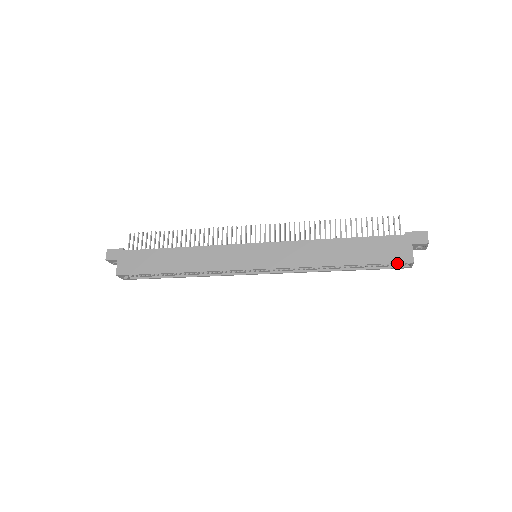
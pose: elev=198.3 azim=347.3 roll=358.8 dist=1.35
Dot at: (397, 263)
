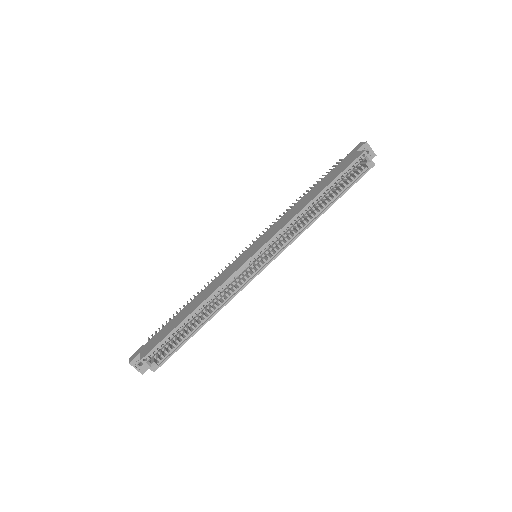
Dot at: (355, 161)
